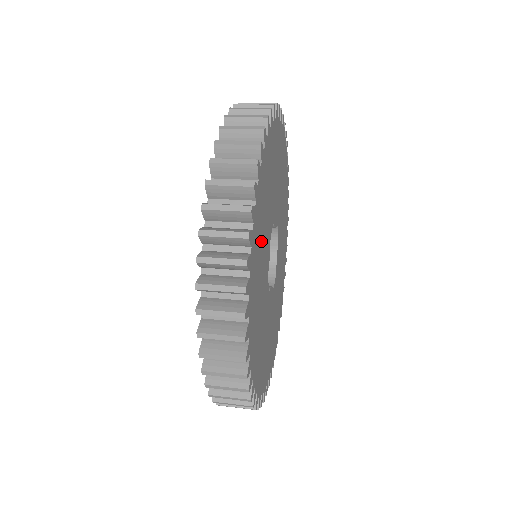
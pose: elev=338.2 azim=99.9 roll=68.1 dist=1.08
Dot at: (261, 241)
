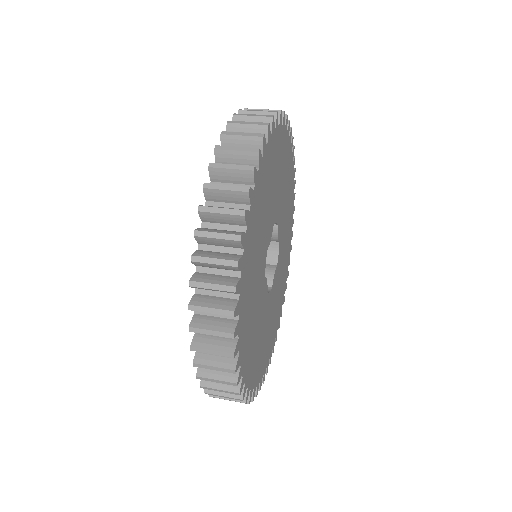
Dot at: (269, 189)
